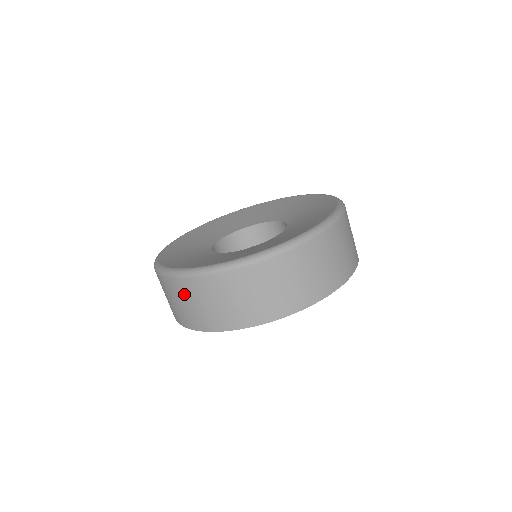
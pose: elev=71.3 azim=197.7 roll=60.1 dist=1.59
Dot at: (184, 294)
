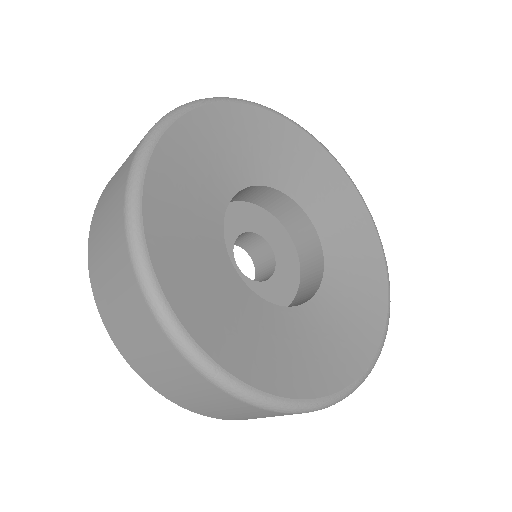
Dot at: (171, 366)
